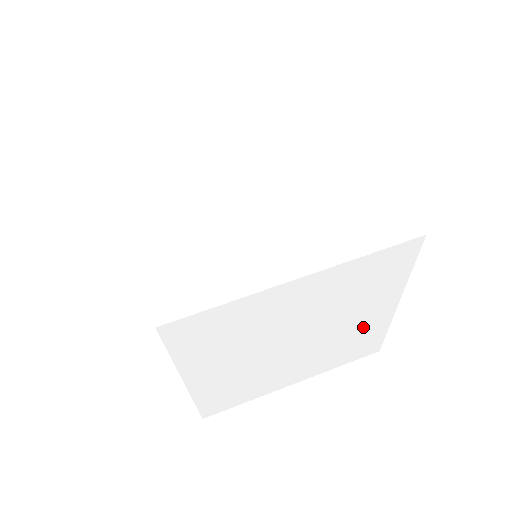
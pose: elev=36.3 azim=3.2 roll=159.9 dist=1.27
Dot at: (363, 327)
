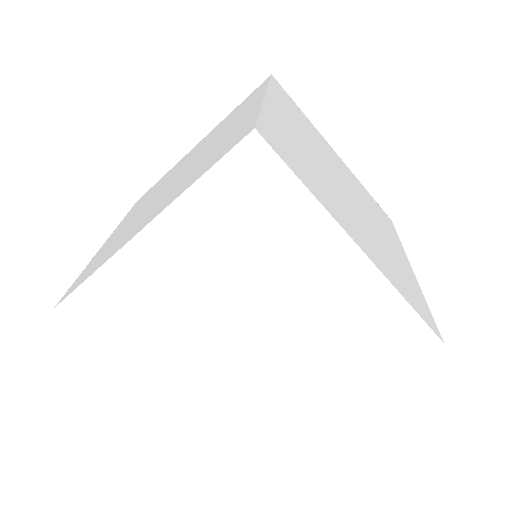
Dot at: (340, 296)
